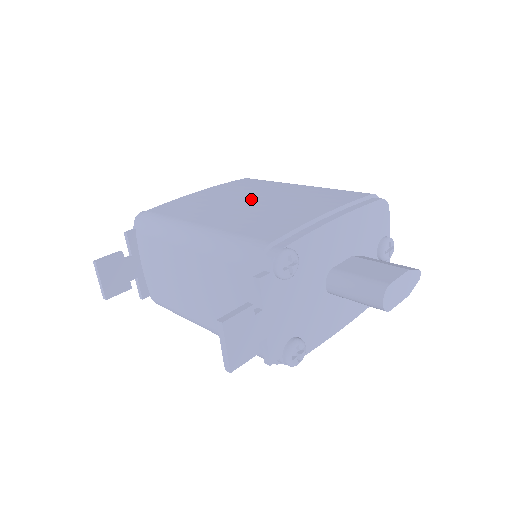
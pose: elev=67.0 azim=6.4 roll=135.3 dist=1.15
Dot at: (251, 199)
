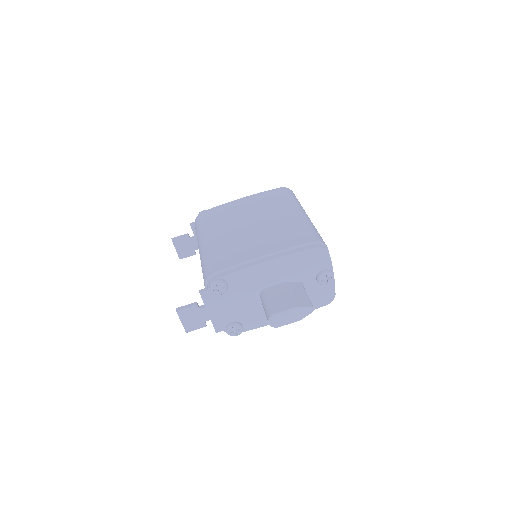
Dot at: (251, 222)
